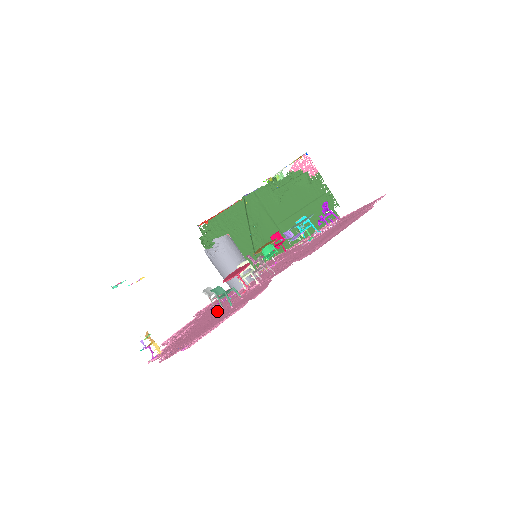
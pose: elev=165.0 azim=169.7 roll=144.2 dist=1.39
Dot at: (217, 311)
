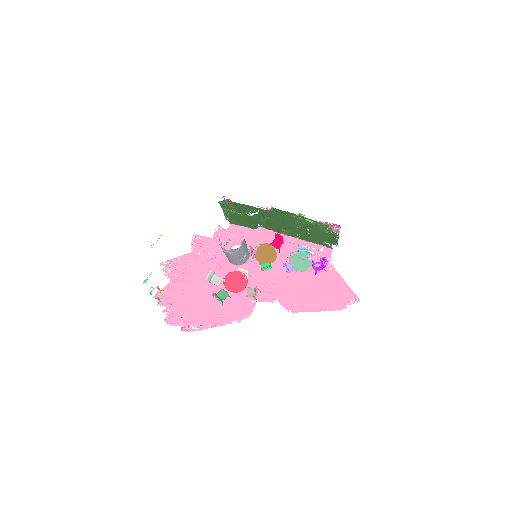
Dot at: (211, 284)
